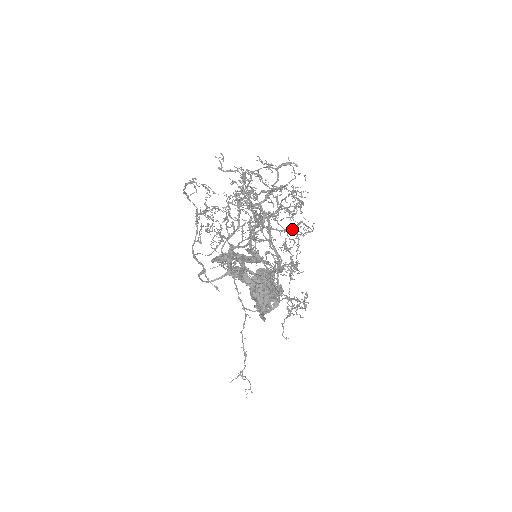
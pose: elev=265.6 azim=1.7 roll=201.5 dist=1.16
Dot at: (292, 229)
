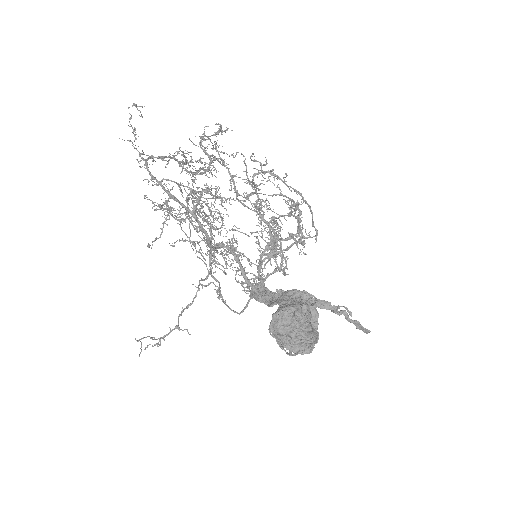
Dot at: (251, 195)
